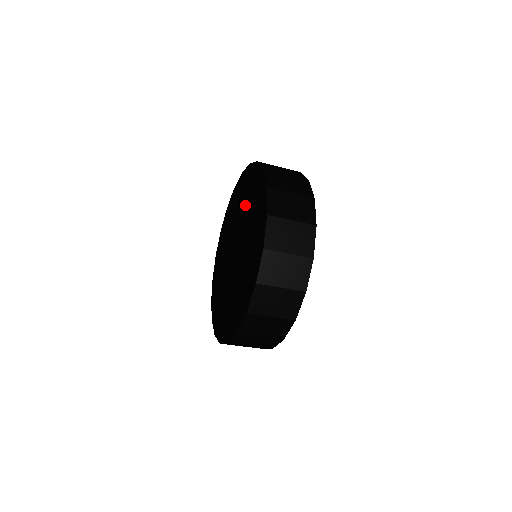
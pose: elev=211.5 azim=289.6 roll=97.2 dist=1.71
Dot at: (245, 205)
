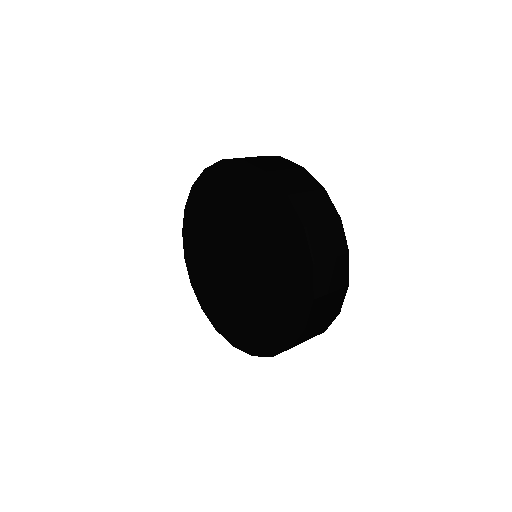
Dot at: (248, 215)
